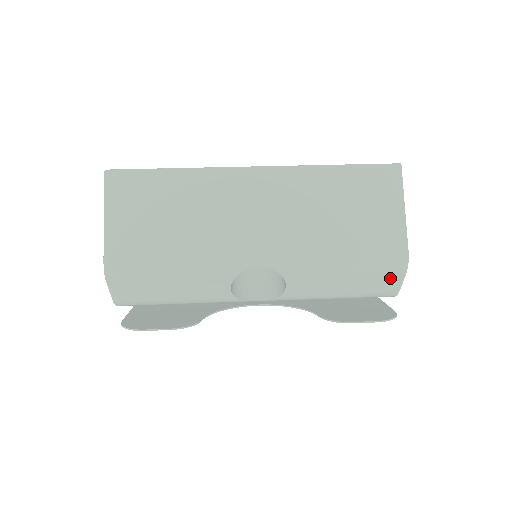
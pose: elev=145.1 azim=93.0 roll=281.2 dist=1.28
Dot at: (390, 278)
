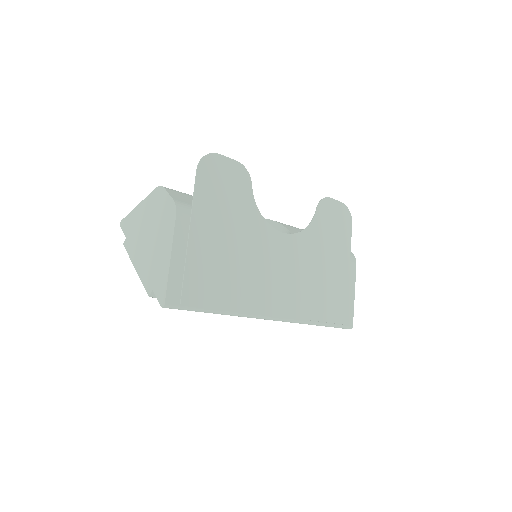
Dot at: occluded
